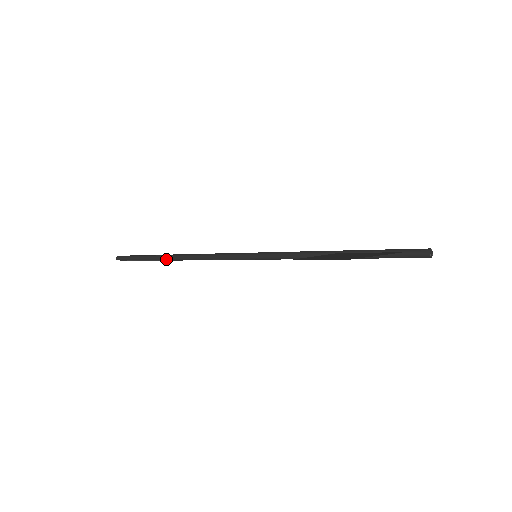
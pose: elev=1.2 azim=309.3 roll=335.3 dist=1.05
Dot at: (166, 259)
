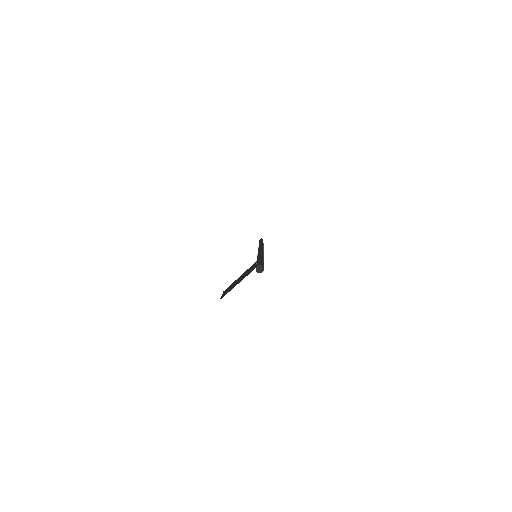
Dot at: occluded
